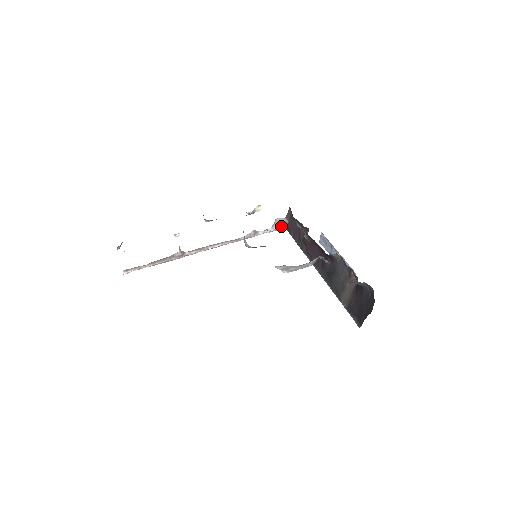
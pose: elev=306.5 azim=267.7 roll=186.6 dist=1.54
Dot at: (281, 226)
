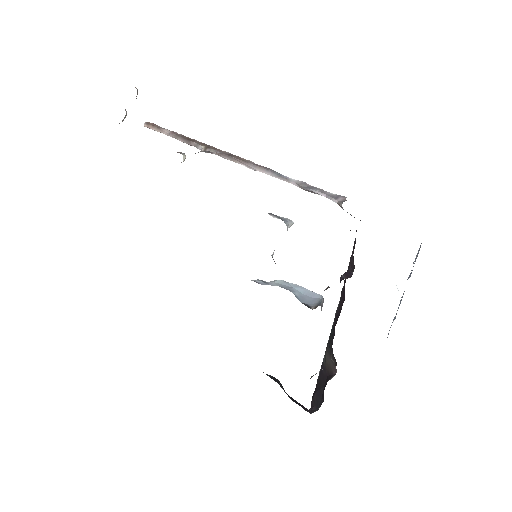
Dot at: occluded
